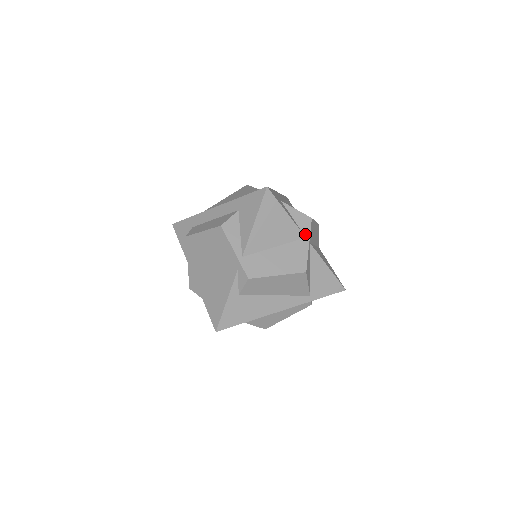
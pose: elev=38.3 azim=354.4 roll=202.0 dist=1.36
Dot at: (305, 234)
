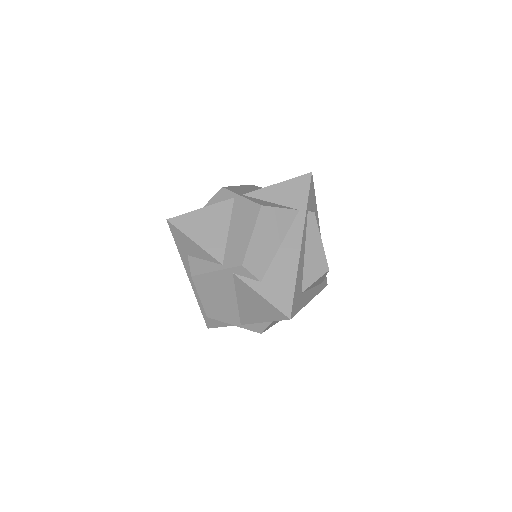
Dot at: (231, 197)
